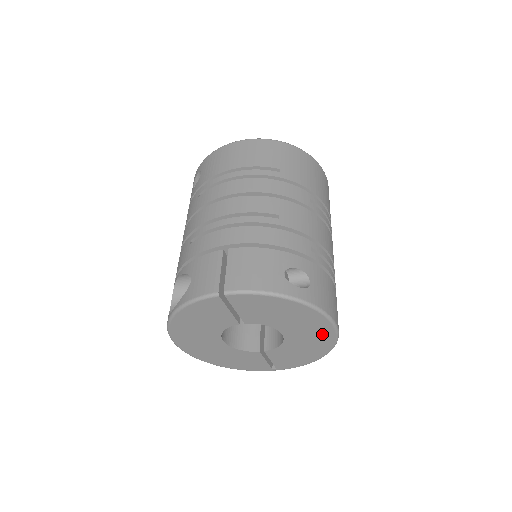
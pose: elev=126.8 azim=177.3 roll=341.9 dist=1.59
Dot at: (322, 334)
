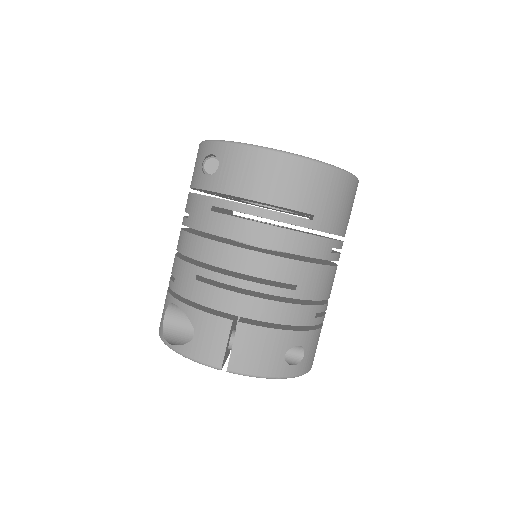
Dot at: occluded
